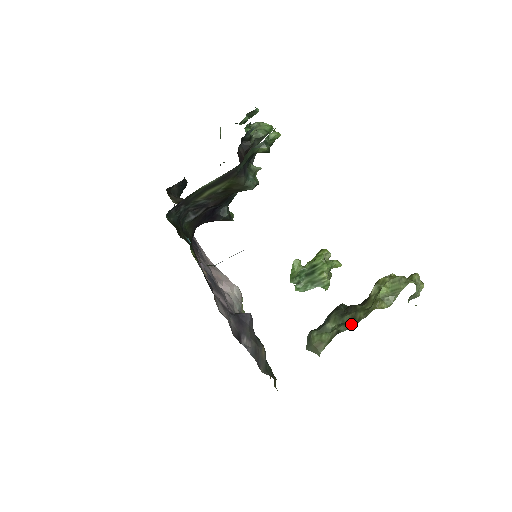
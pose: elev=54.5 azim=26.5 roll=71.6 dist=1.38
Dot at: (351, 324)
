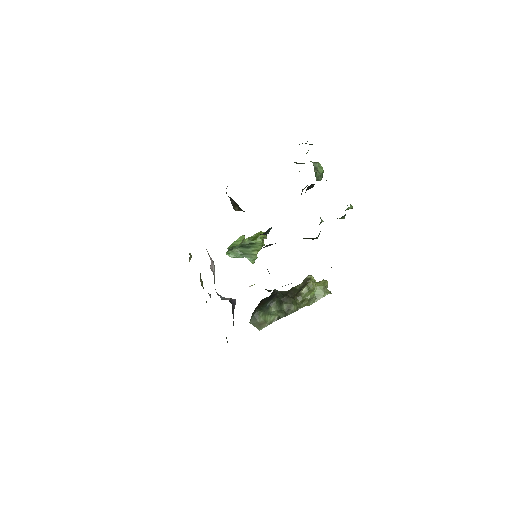
Dot at: (287, 313)
